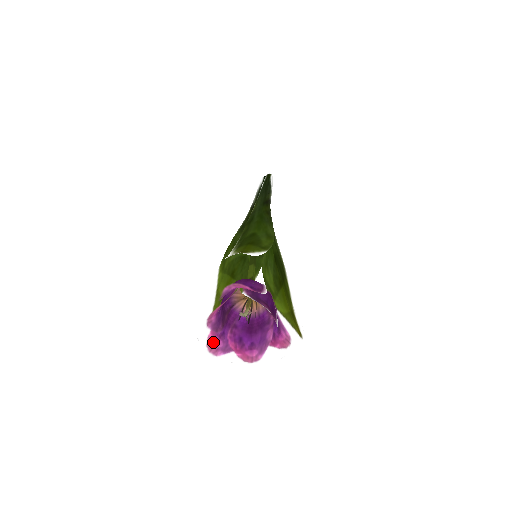
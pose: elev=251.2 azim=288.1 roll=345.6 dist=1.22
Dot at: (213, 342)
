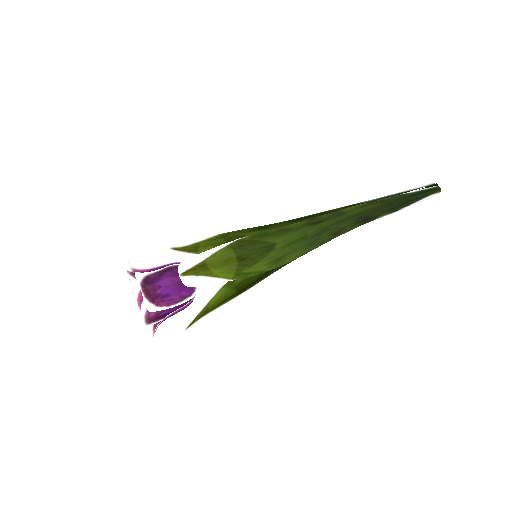
Dot at: occluded
